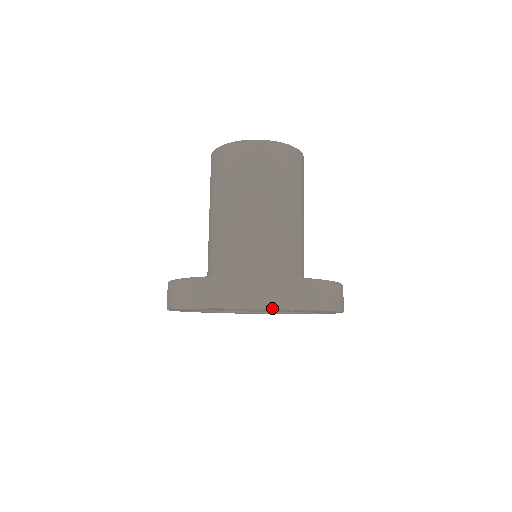
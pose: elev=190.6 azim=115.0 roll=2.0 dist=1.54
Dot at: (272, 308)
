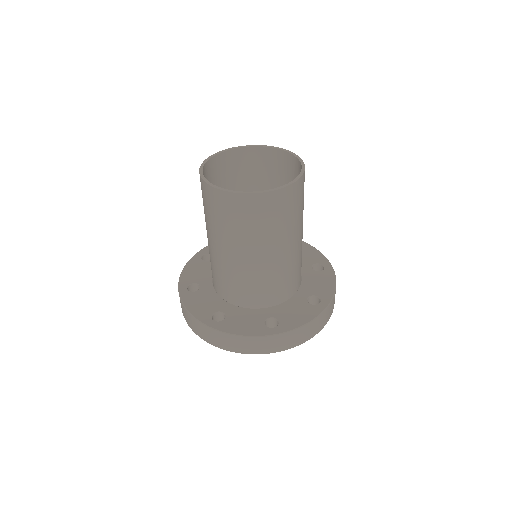
Dot at: occluded
